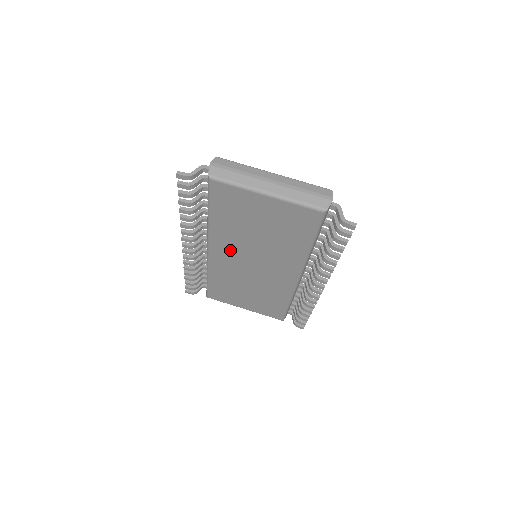
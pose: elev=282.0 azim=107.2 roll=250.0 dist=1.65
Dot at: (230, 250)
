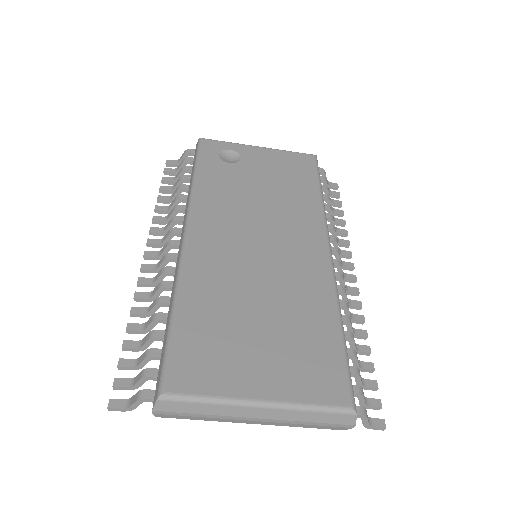
Dot at: occluded
